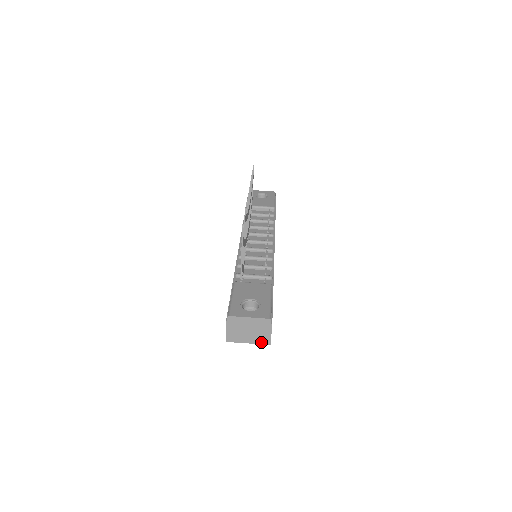
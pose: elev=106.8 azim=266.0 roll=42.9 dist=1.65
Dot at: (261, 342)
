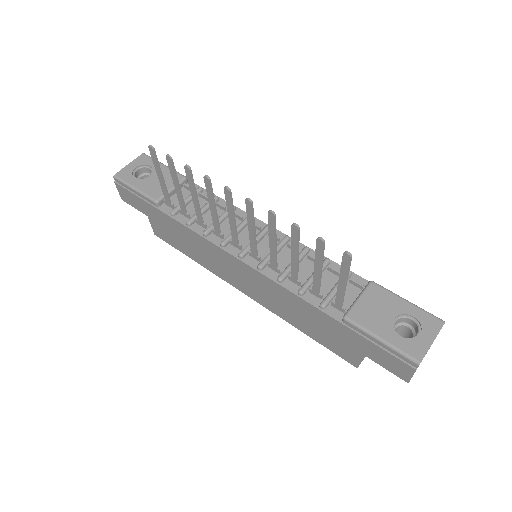
Dot at: occluded
